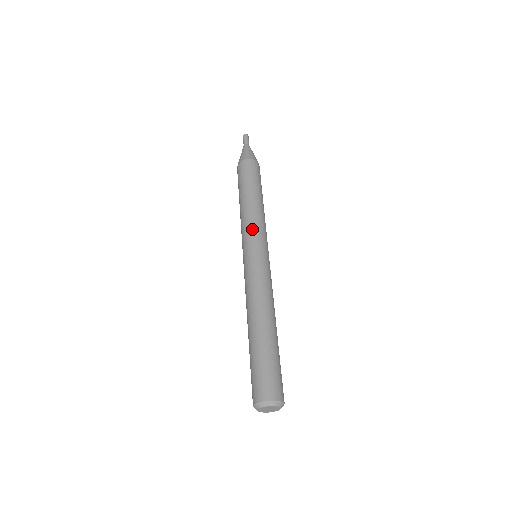
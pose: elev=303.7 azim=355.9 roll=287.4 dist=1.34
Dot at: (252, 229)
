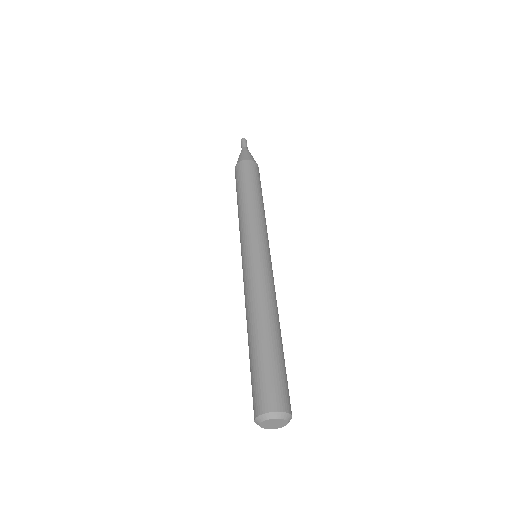
Dot at: (250, 227)
